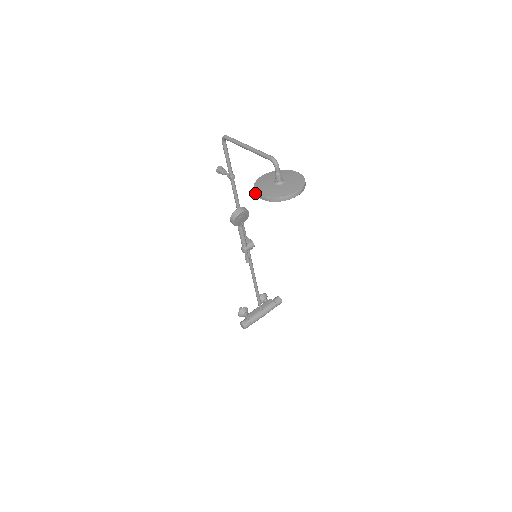
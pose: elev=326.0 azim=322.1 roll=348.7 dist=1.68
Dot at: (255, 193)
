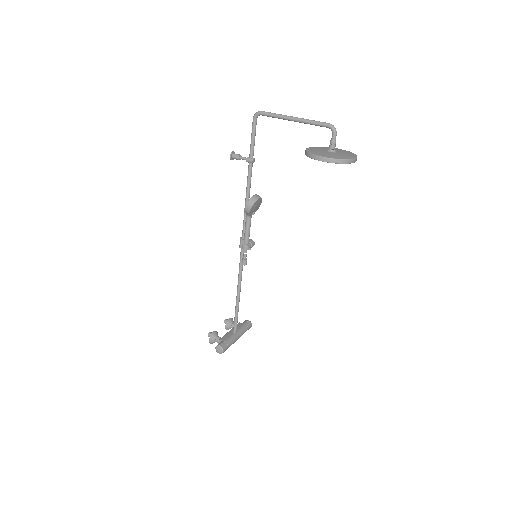
Dot at: (313, 157)
